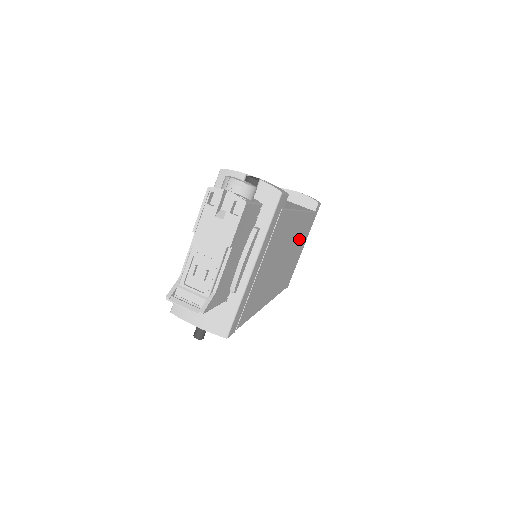
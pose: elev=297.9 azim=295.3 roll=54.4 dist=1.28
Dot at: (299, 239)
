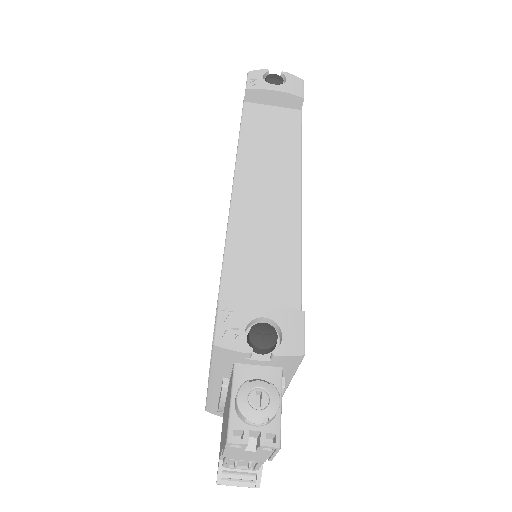
Dot at: occluded
